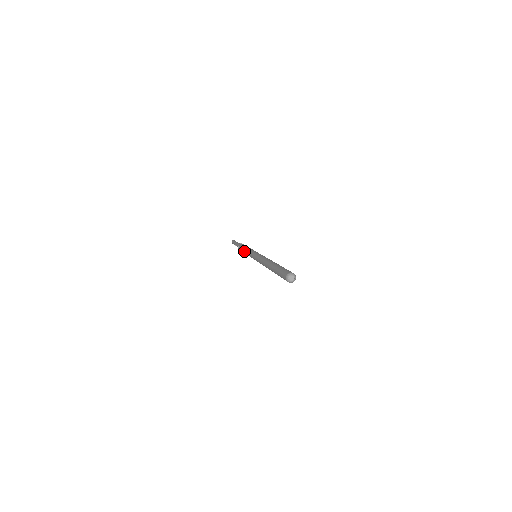
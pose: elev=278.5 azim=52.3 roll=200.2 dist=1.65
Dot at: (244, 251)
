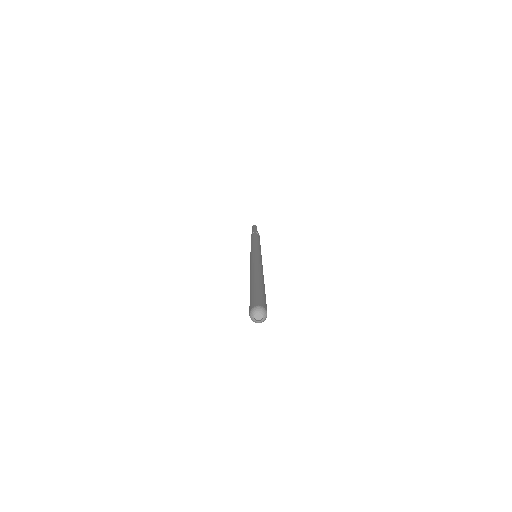
Dot at: occluded
